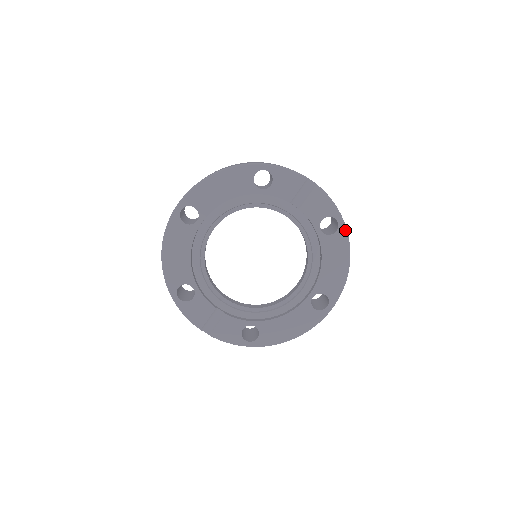
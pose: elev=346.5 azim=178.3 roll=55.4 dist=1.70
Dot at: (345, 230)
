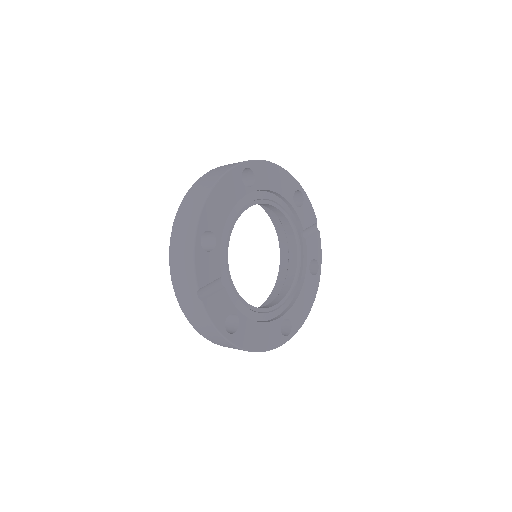
Dot at: (319, 278)
